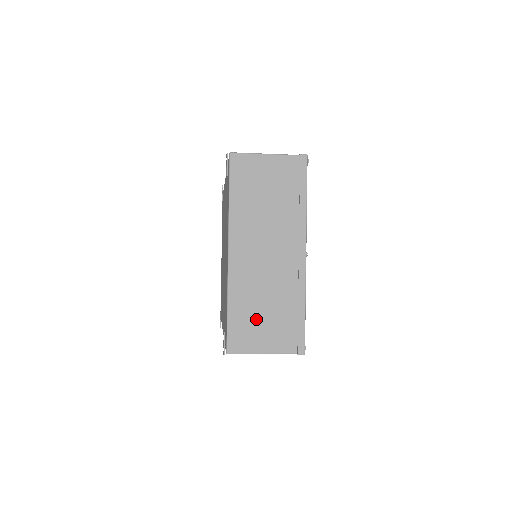
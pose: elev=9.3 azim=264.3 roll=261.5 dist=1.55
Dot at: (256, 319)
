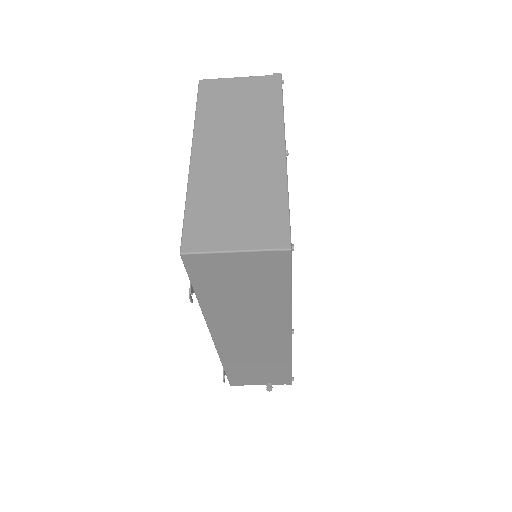
Dot at: (222, 213)
